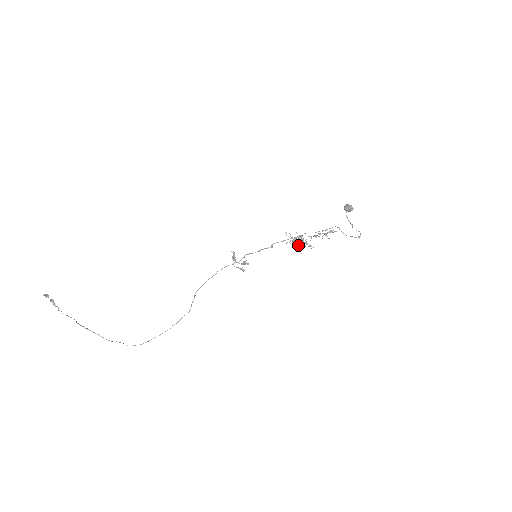
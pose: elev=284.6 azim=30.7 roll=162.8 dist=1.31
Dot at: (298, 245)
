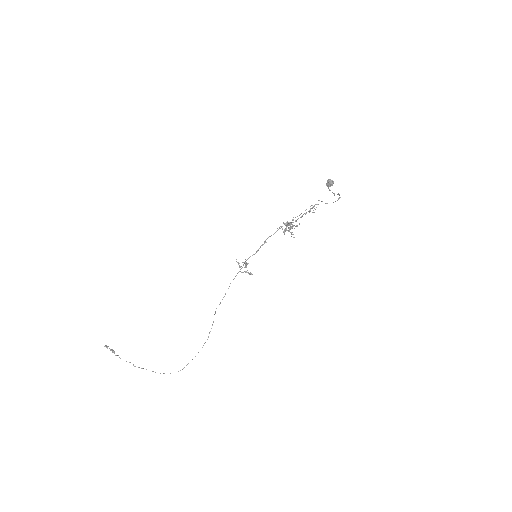
Dot at: (288, 231)
